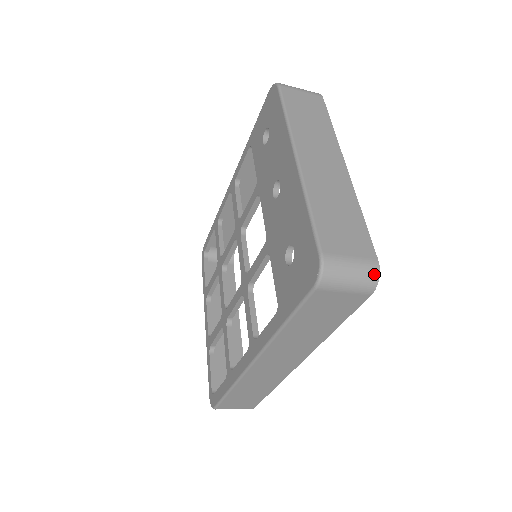
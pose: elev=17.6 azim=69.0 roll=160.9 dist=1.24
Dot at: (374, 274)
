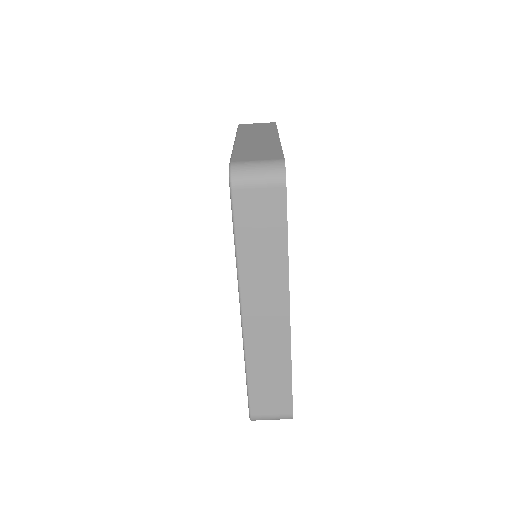
Dot at: (280, 166)
